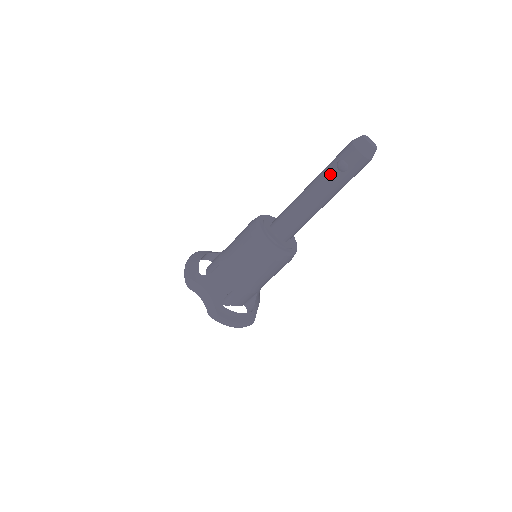
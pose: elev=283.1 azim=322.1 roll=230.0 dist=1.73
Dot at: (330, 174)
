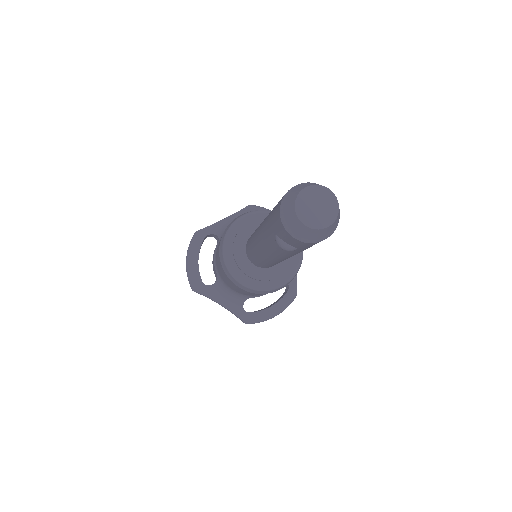
Dot at: (274, 246)
